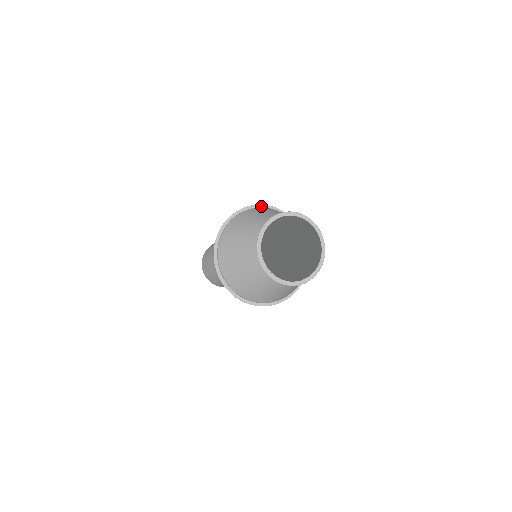
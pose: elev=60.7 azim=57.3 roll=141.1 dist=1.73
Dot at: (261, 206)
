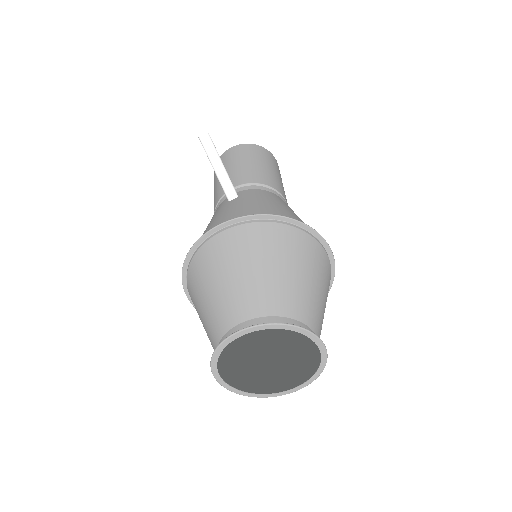
Dot at: (194, 248)
